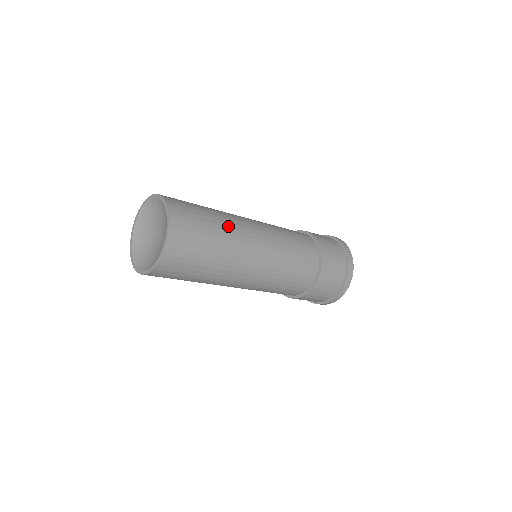
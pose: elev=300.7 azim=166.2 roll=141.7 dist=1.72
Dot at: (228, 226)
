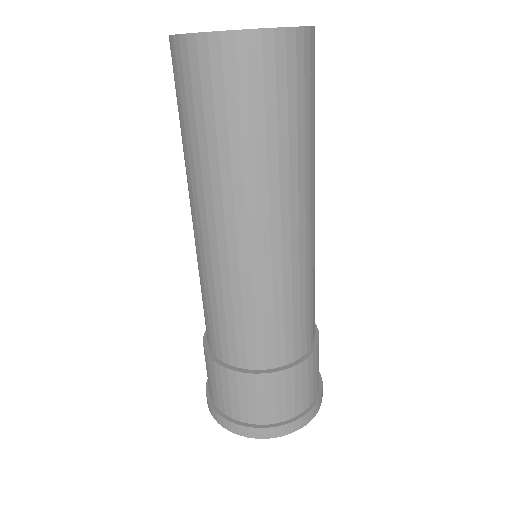
Dot at: (306, 162)
